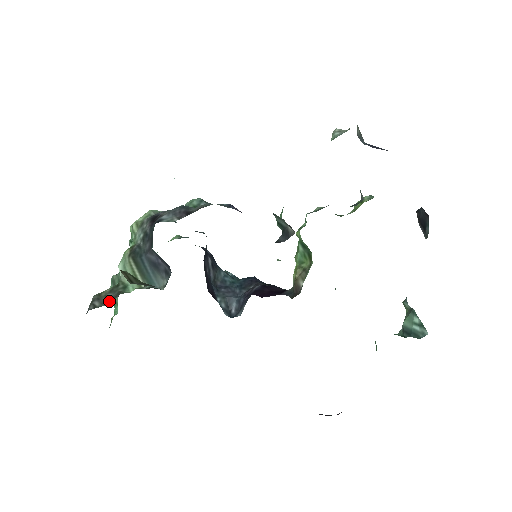
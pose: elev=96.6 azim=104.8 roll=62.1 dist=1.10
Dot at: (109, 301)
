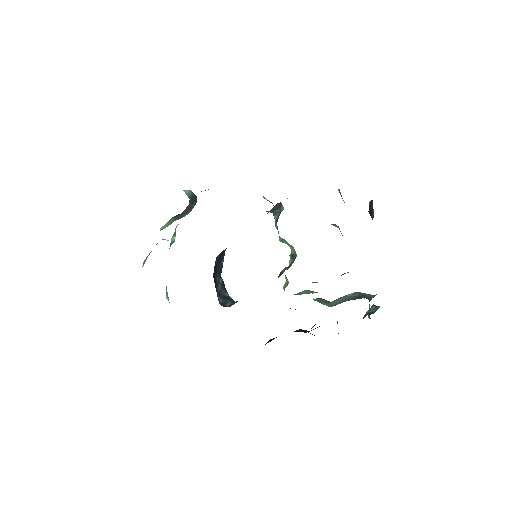
Dot at: occluded
